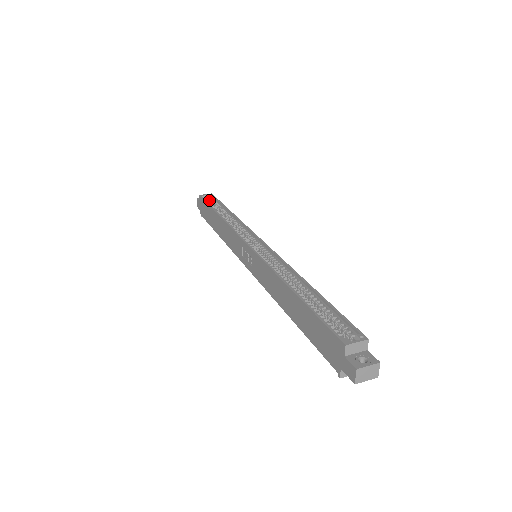
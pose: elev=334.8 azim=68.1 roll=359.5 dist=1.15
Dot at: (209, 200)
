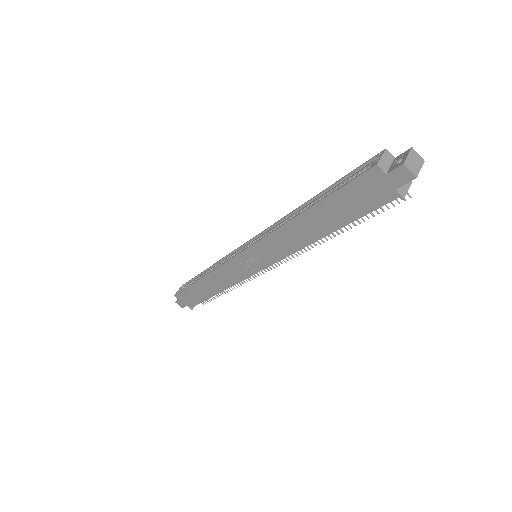
Dot at: occluded
